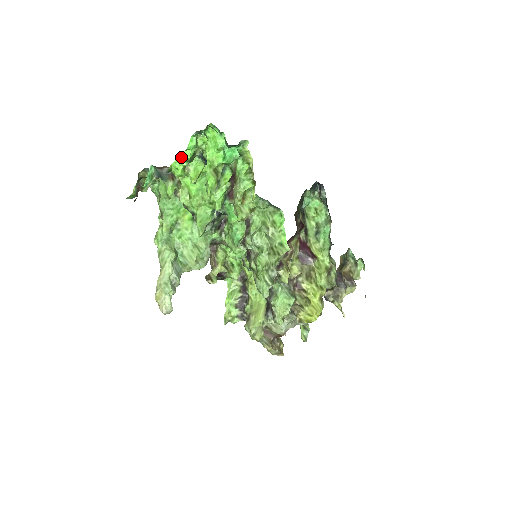
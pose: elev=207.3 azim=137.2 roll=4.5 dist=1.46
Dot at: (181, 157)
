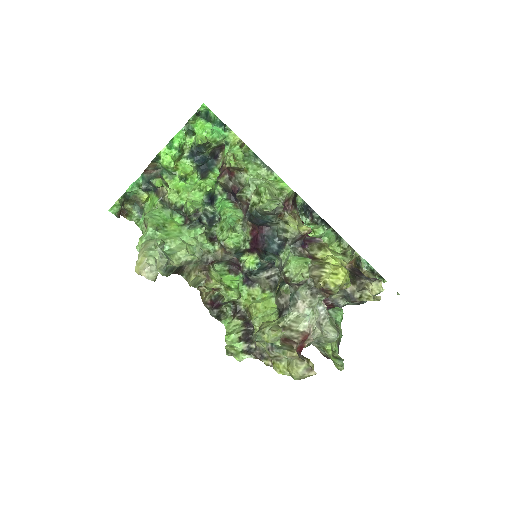
Dot at: (171, 143)
